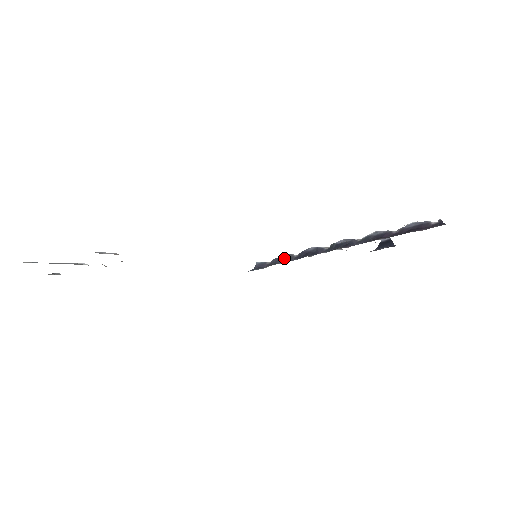
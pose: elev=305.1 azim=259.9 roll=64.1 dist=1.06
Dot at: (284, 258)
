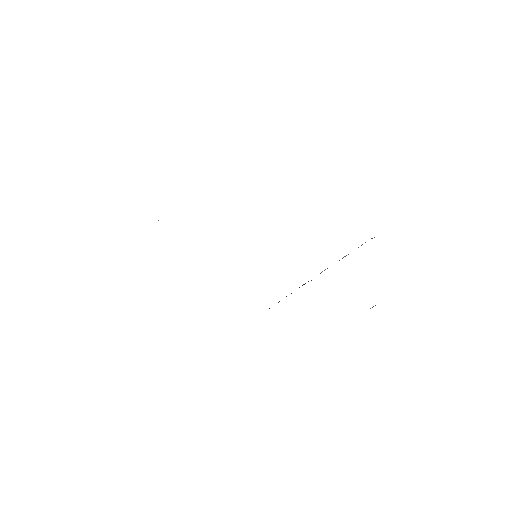
Dot at: occluded
